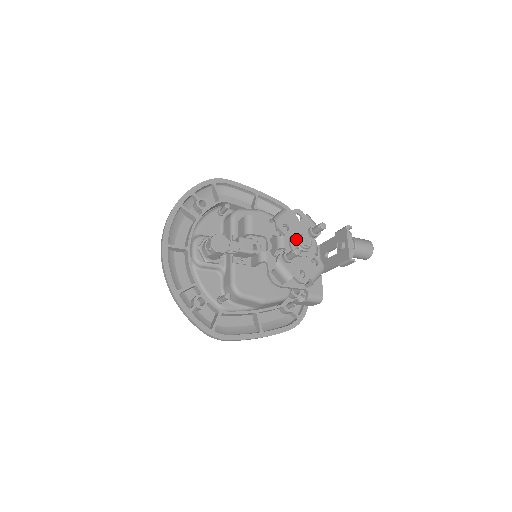
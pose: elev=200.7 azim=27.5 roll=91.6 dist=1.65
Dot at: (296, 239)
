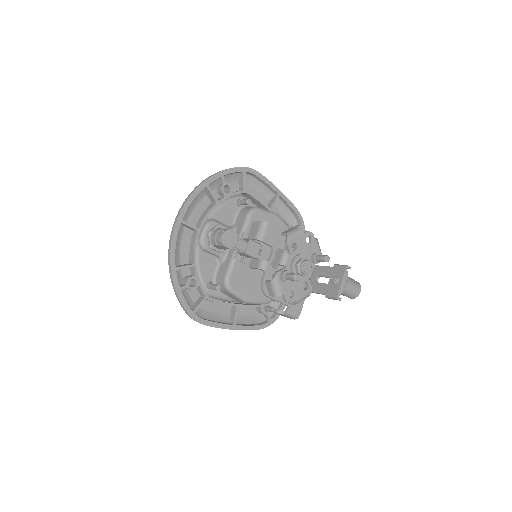
Dot at: (299, 262)
